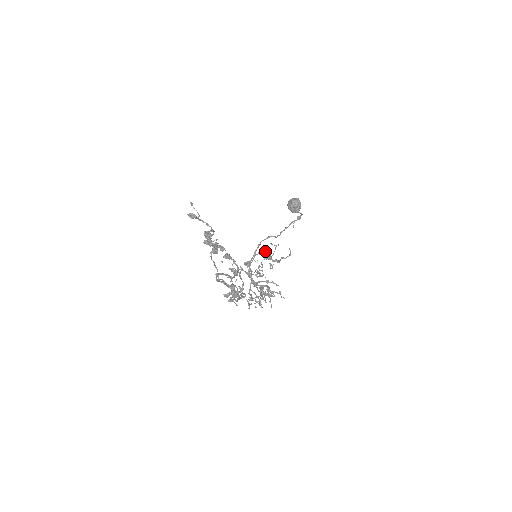
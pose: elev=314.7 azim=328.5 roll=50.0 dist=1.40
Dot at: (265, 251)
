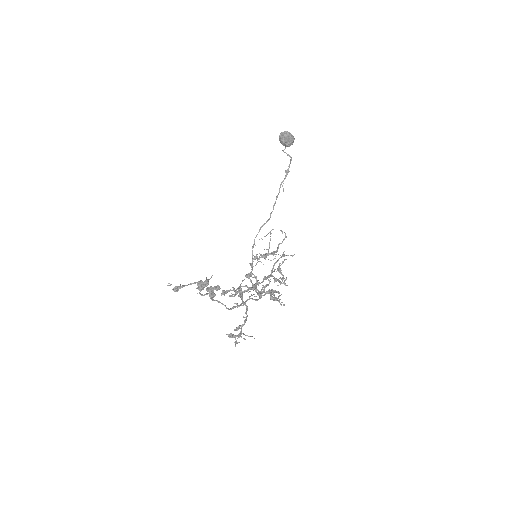
Dot at: (257, 258)
